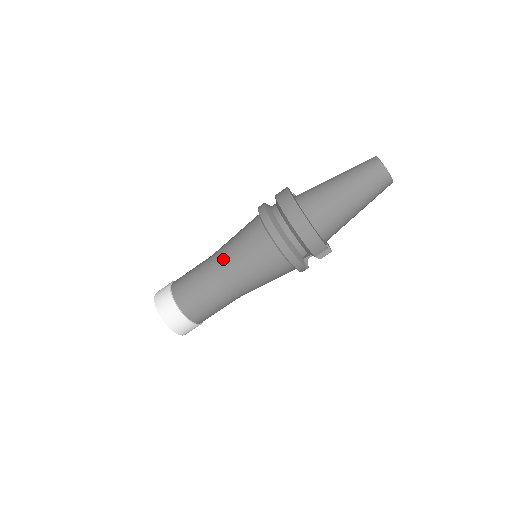
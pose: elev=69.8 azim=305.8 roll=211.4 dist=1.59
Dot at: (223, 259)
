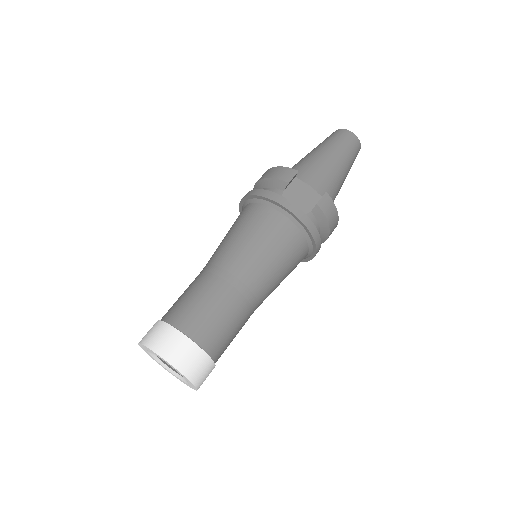
Dot at: occluded
